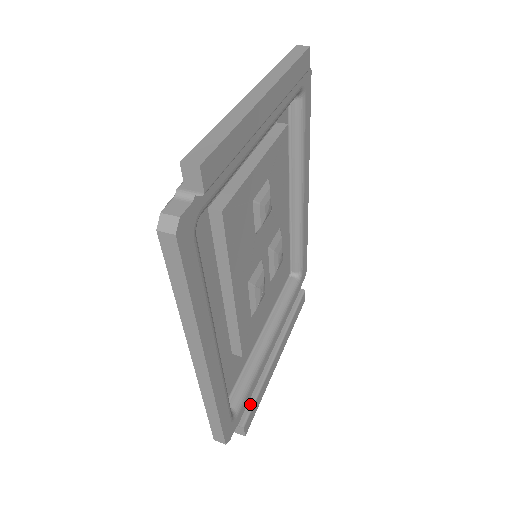
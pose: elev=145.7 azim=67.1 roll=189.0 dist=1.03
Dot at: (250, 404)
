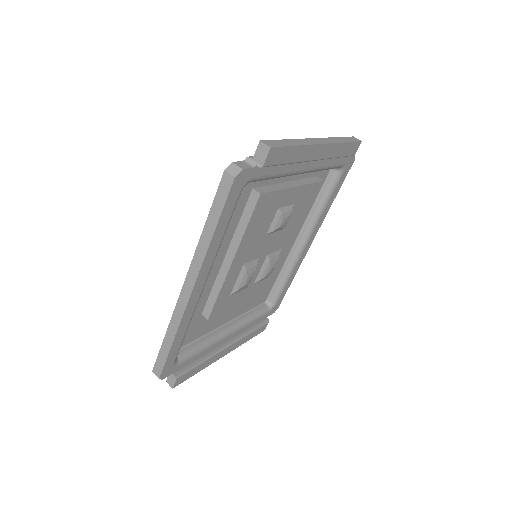
Dot at: (190, 366)
